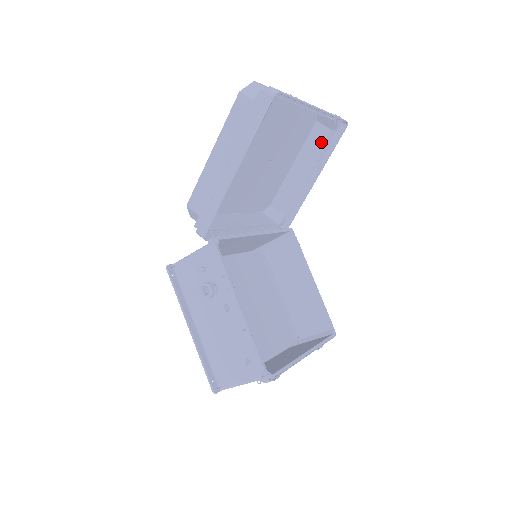
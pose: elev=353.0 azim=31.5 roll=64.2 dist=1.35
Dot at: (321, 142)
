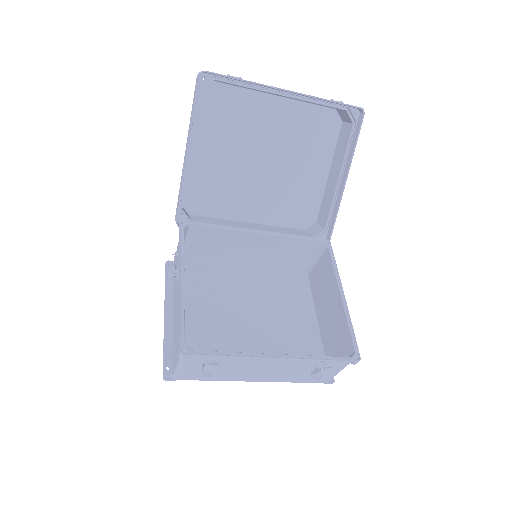
Dot at: (345, 140)
